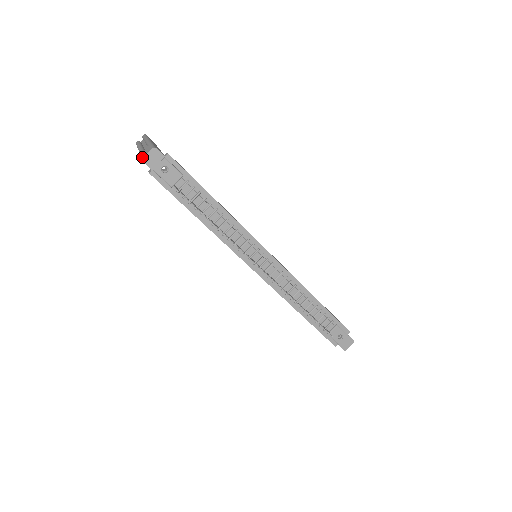
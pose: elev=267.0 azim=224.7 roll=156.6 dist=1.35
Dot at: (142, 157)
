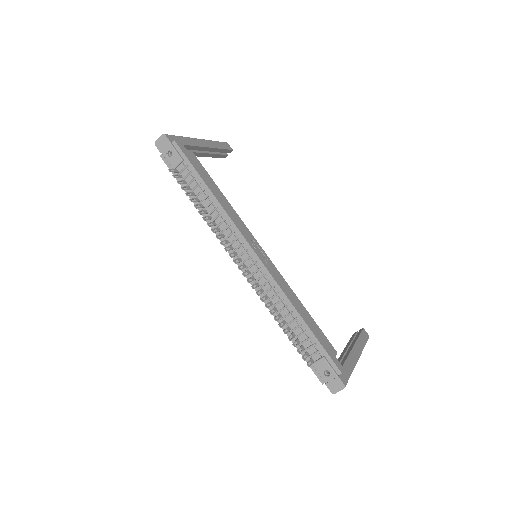
Dot at: (157, 142)
